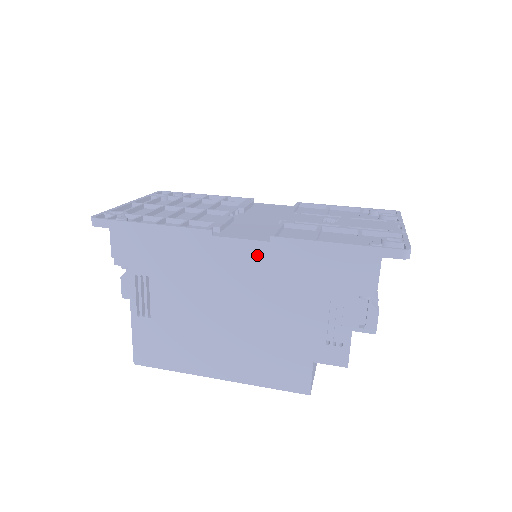
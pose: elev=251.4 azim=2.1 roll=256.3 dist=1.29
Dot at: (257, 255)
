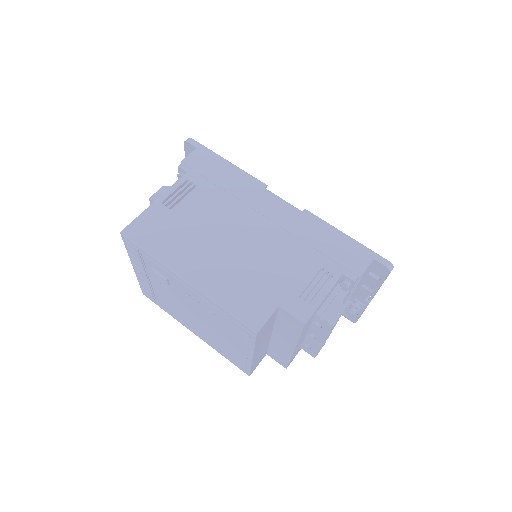
Dot at: (288, 214)
